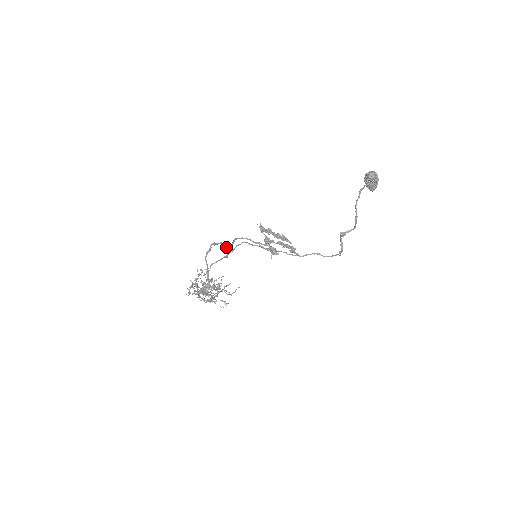
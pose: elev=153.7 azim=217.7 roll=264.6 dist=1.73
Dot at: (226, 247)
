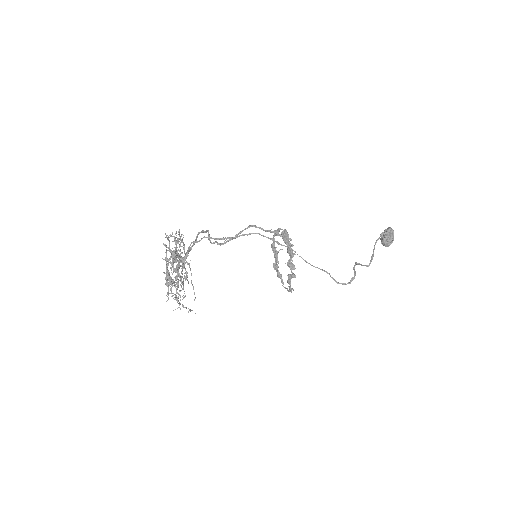
Dot at: (222, 243)
